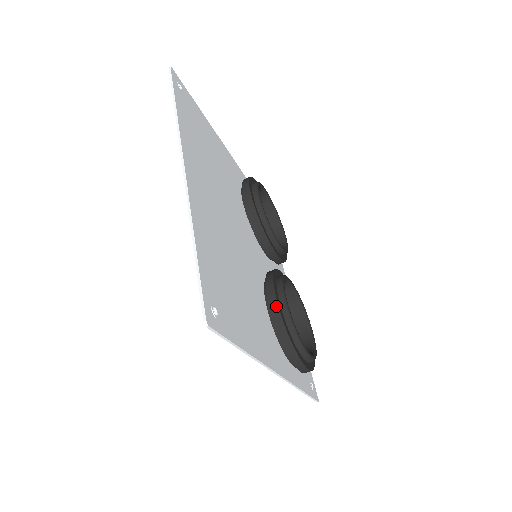
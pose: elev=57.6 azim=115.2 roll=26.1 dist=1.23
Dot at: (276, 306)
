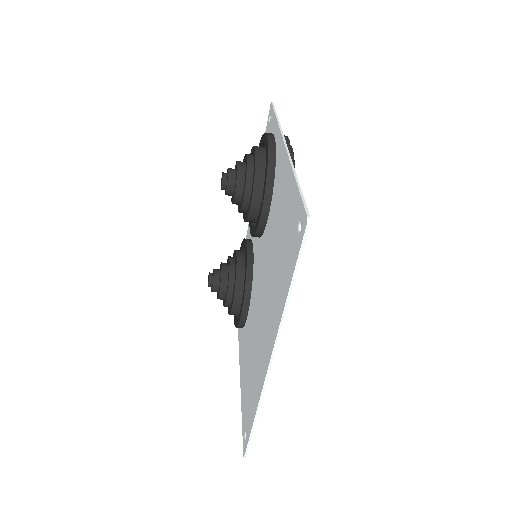
Dot at: occluded
